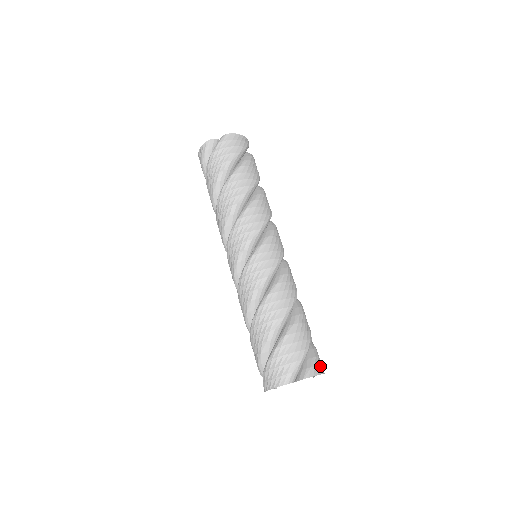
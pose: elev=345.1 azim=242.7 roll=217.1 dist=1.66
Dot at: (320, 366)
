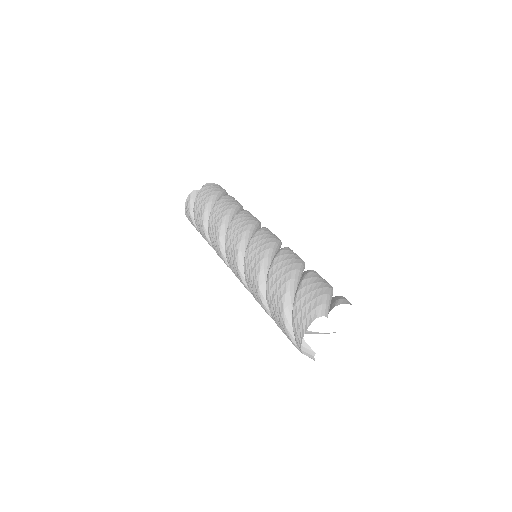
Dot at: occluded
